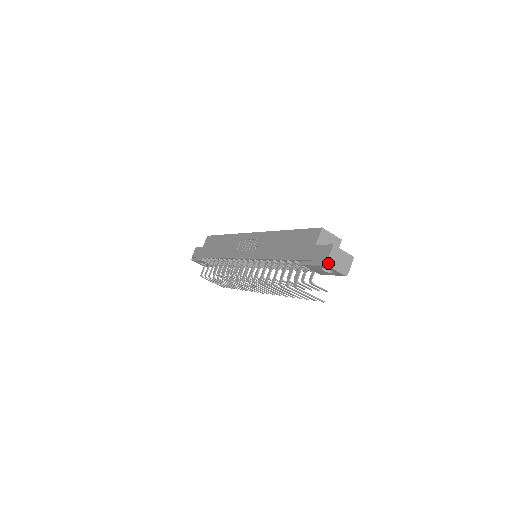
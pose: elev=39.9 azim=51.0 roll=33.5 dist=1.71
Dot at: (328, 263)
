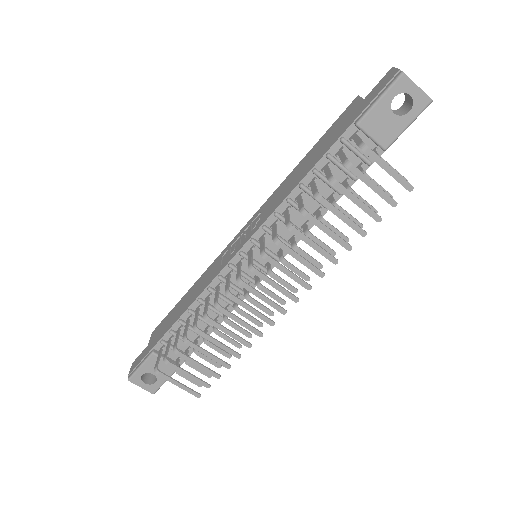
Dot at: (402, 72)
